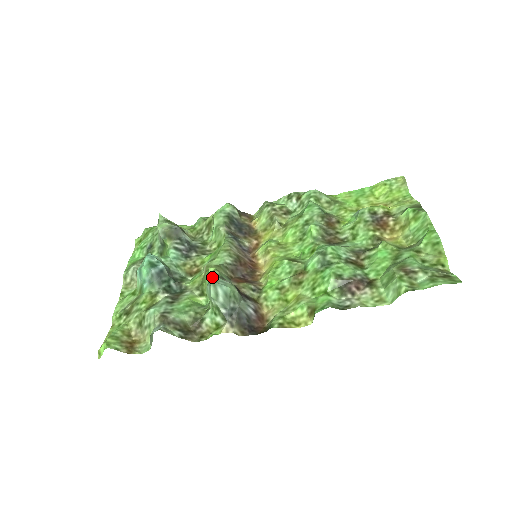
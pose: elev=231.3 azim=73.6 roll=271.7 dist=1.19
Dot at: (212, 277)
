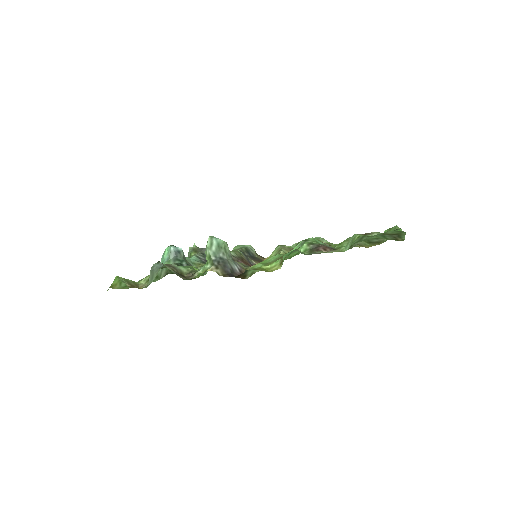
Dot at: occluded
